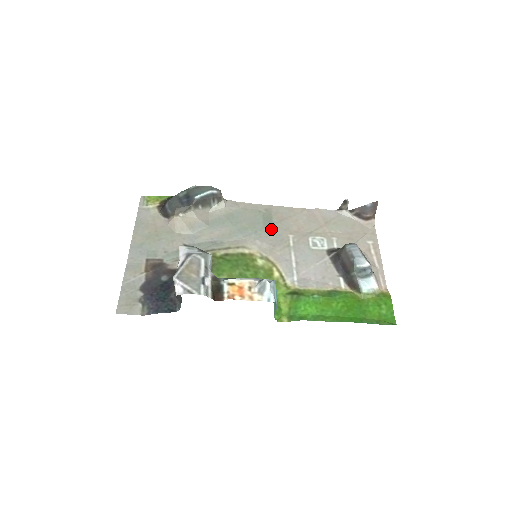
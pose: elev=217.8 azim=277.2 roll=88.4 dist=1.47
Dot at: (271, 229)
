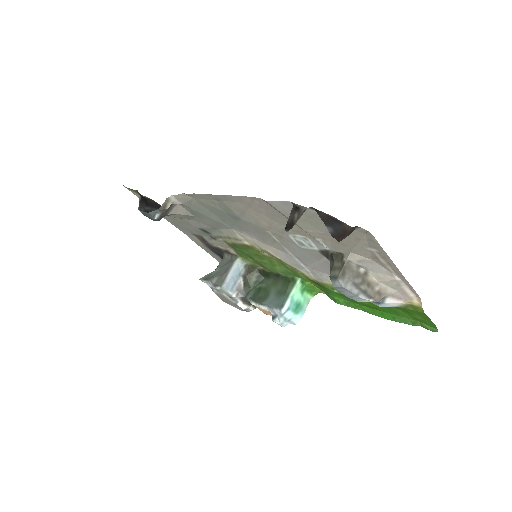
Dot at: (243, 223)
